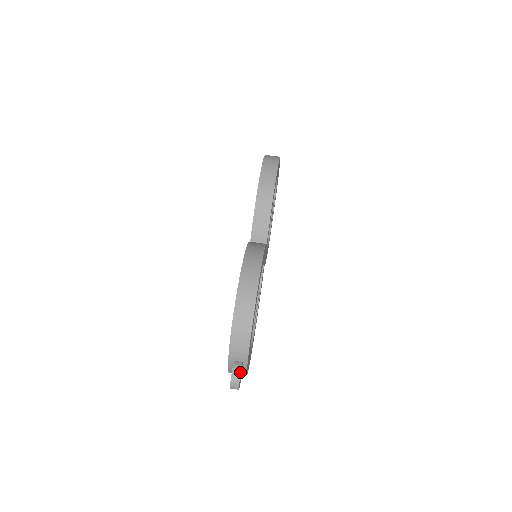
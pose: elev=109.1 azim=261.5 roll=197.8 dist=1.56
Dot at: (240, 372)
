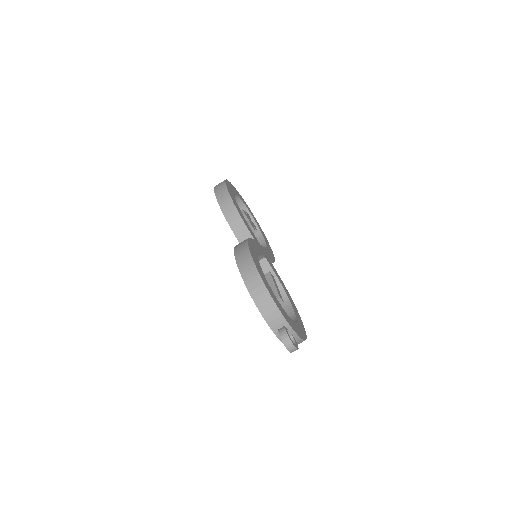
Dot at: (286, 333)
